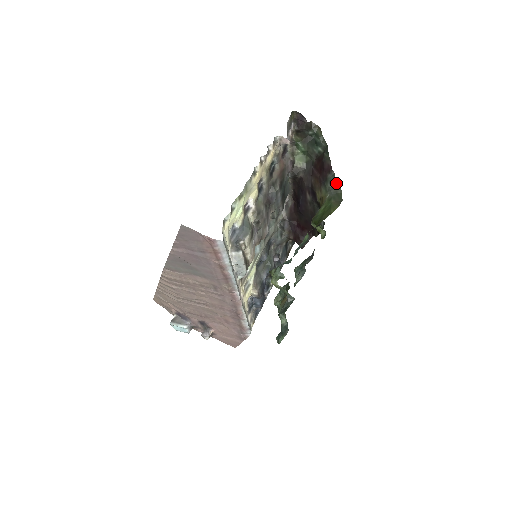
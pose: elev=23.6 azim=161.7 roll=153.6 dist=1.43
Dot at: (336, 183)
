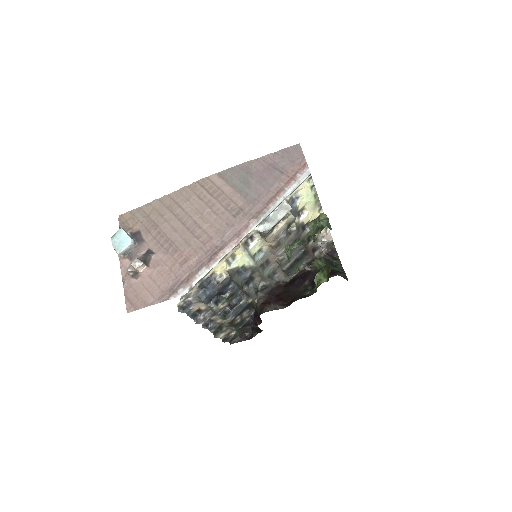
Dot at: (346, 277)
